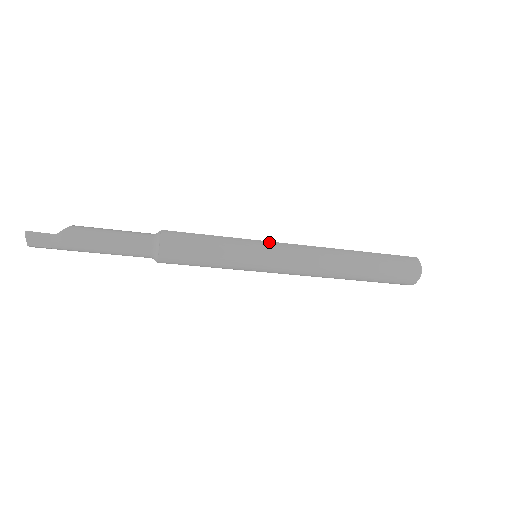
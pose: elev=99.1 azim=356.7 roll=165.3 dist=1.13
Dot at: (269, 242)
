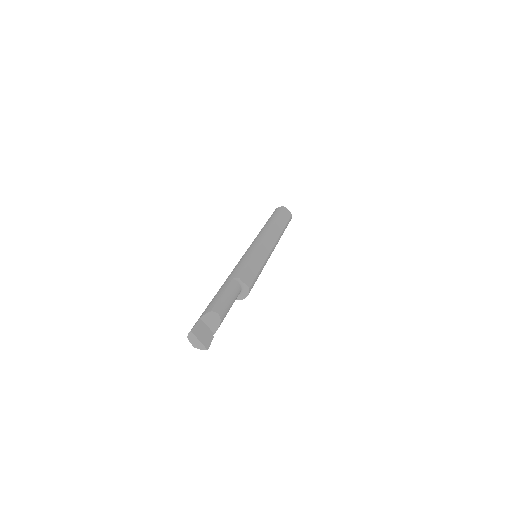
Dot at: occluded
